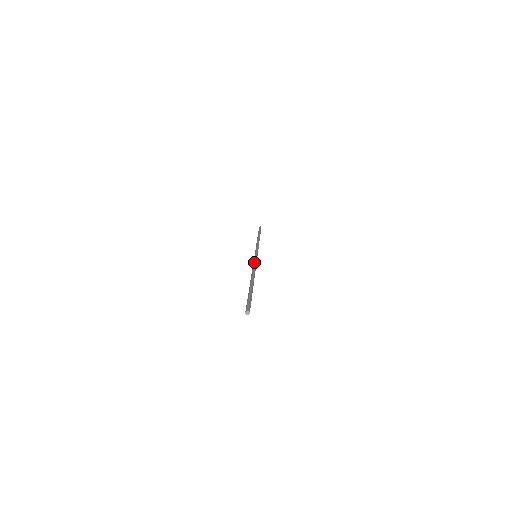
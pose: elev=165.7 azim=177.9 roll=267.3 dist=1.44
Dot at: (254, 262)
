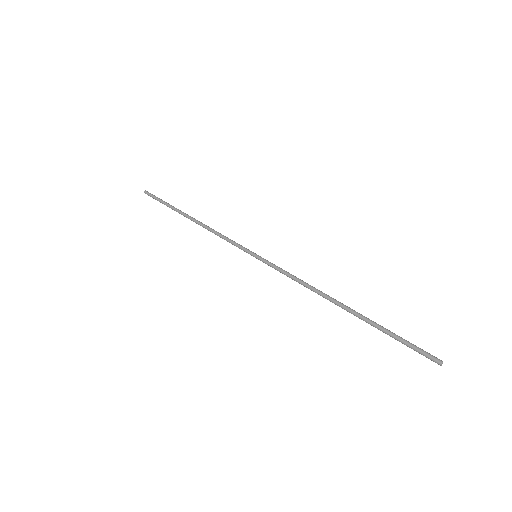
Dot at: occluded
